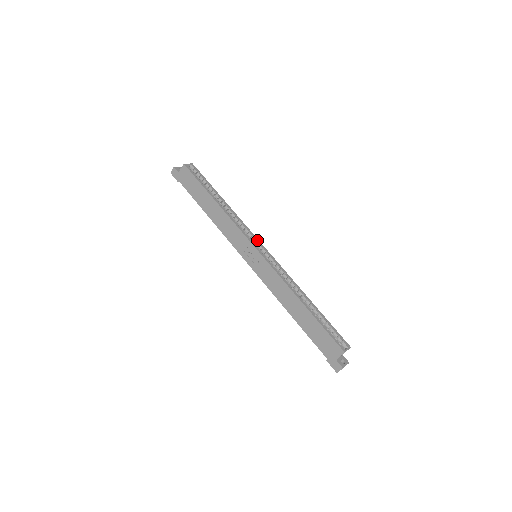
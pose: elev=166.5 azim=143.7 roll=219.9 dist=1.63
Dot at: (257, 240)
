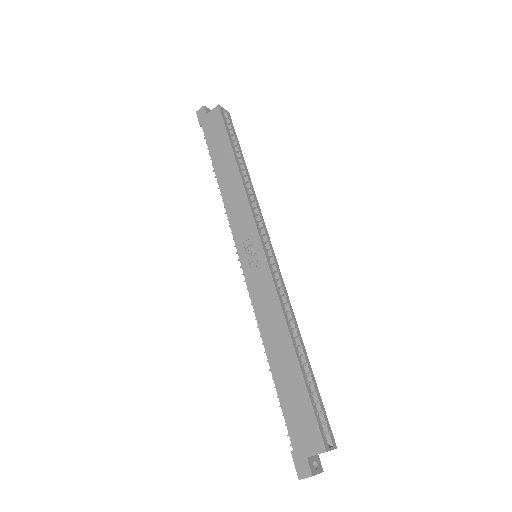
Dot at: (267, 236)
